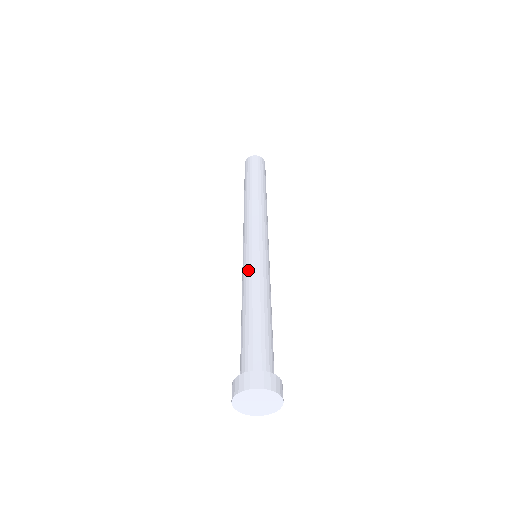
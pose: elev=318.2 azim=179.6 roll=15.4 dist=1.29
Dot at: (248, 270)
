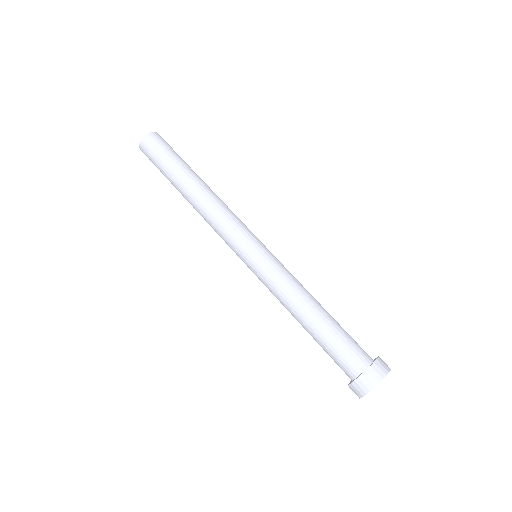
Dot at: (268, 286)
